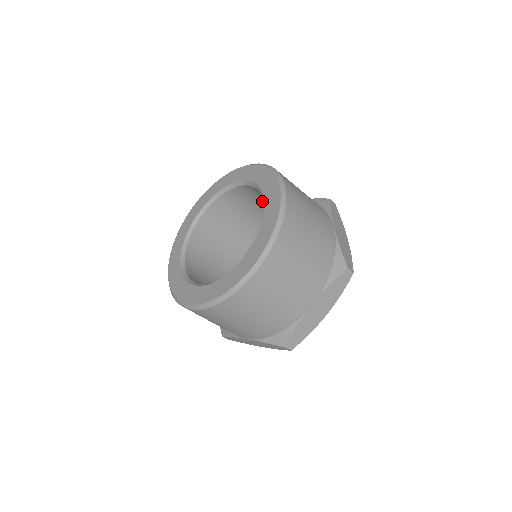
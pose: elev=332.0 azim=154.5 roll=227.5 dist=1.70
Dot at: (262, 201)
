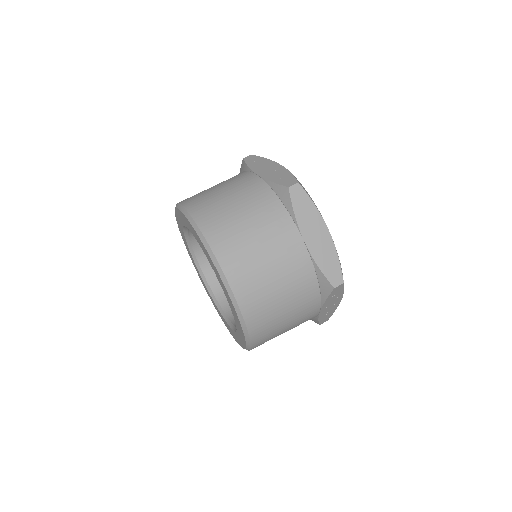
Dot at: occluded
